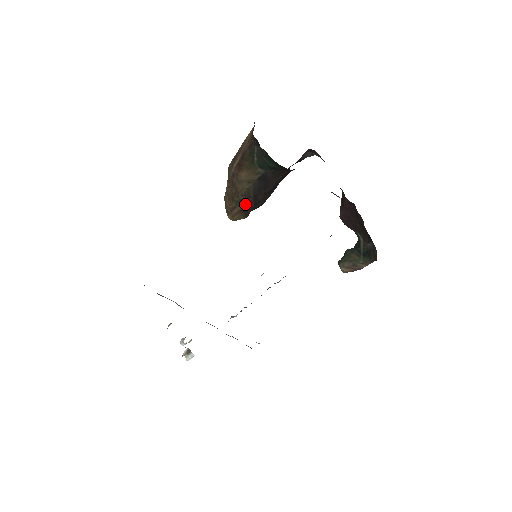
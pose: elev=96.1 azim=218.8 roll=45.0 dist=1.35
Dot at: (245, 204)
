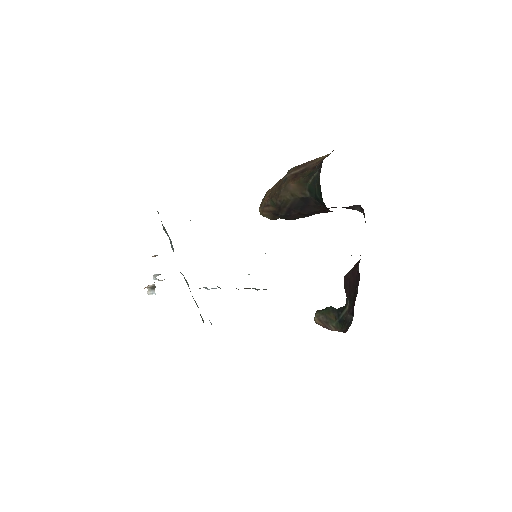
Dot at: (278, 209)
